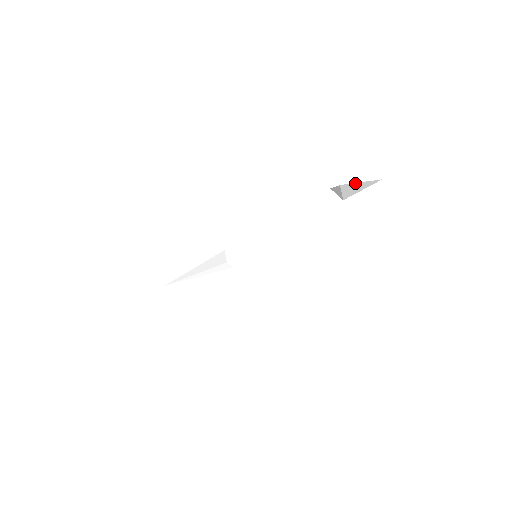
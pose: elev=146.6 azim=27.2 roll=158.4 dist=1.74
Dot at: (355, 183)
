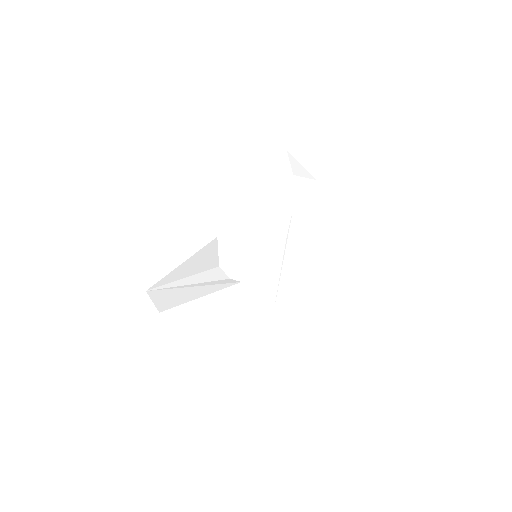
Dot at: (303, 146)
